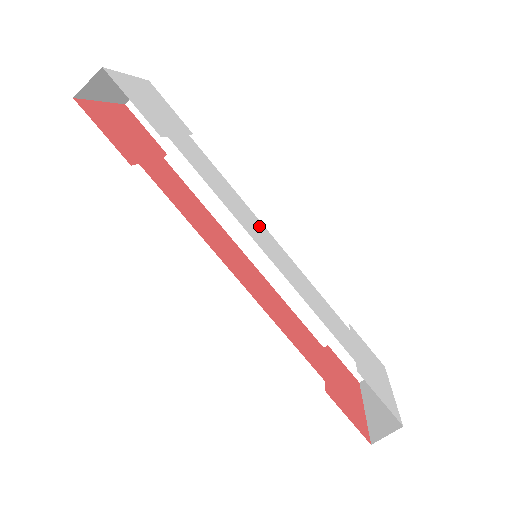
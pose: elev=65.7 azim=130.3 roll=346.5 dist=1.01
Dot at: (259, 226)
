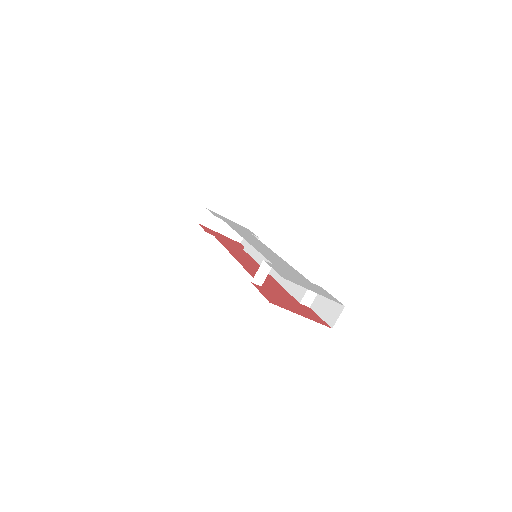
Dot at: (265, 247)
